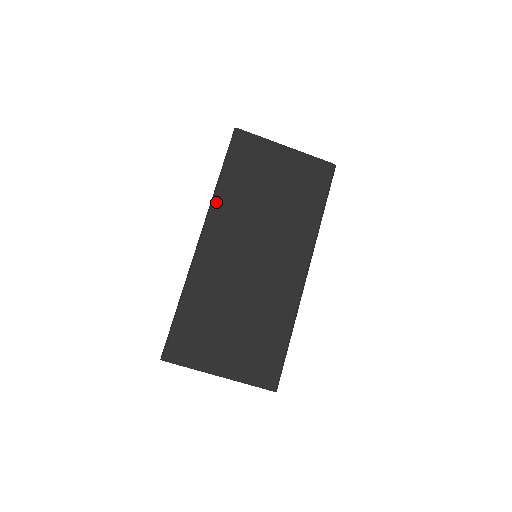
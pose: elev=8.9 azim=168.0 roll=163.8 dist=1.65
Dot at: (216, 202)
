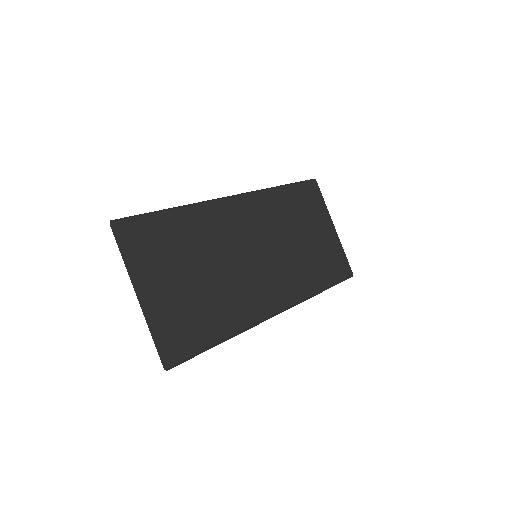
Dot at: (266, 193)
